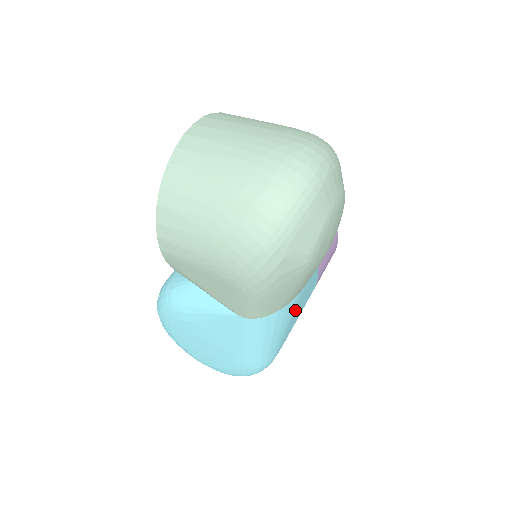
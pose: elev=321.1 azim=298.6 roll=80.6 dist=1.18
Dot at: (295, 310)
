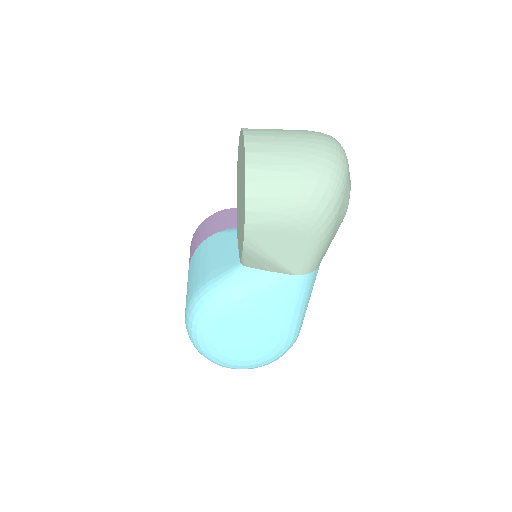
Dot at: occluded
